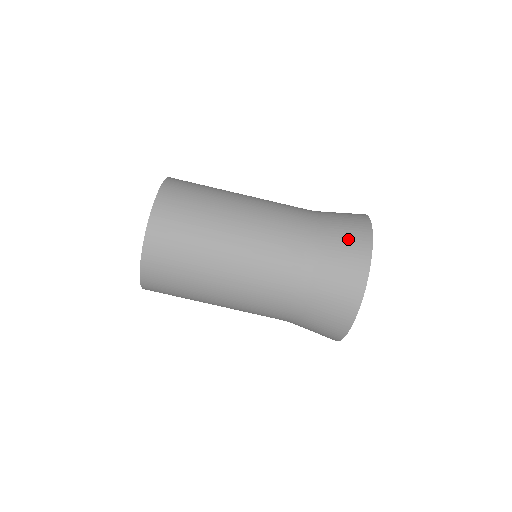
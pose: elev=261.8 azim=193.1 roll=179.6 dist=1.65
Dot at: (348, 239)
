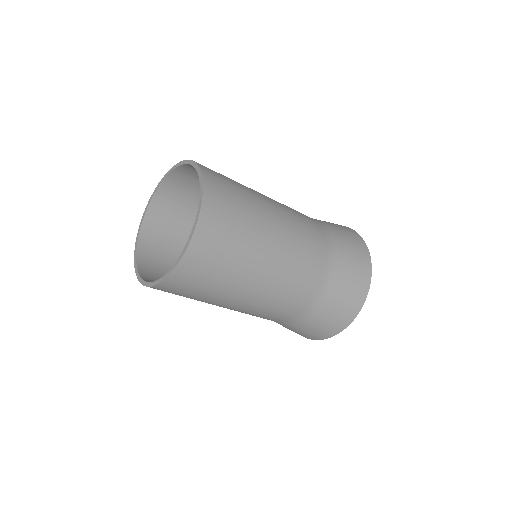
Dot at: (355, 263)
